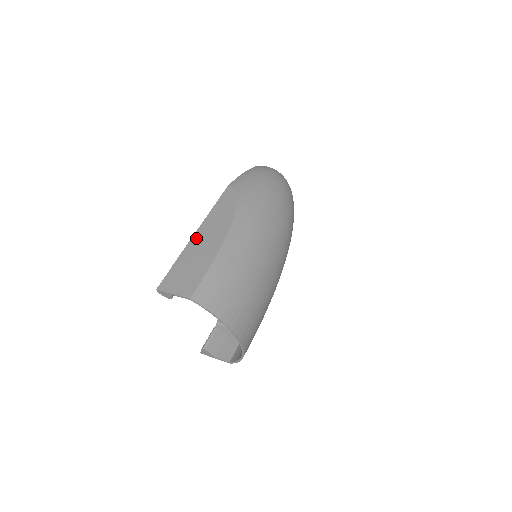
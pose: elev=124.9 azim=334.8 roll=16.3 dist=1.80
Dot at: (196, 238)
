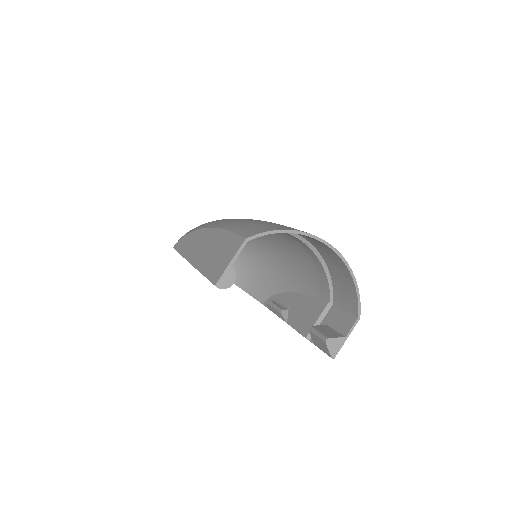
Dot at: (195, 260)
